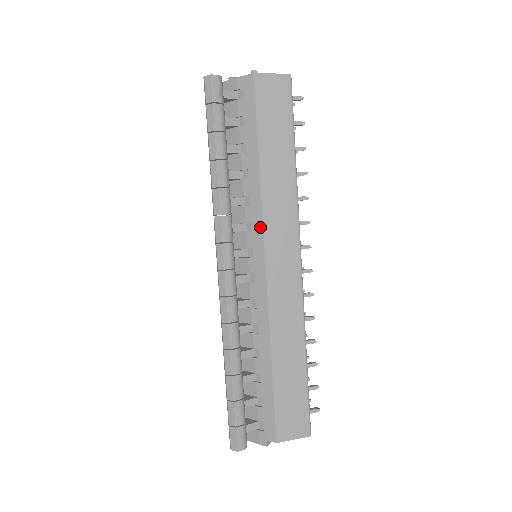
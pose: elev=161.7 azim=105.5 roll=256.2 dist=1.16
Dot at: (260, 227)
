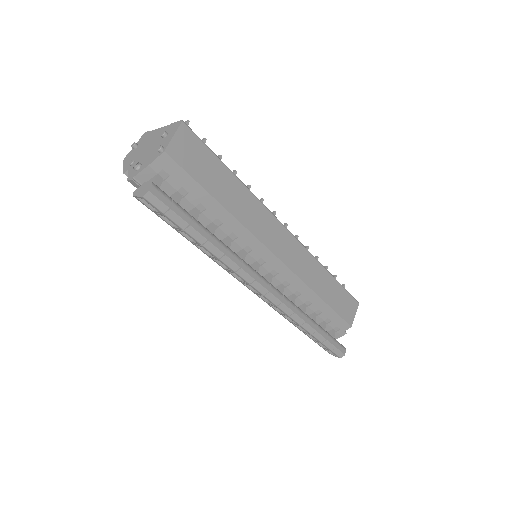
Dot at: (257, 243)
